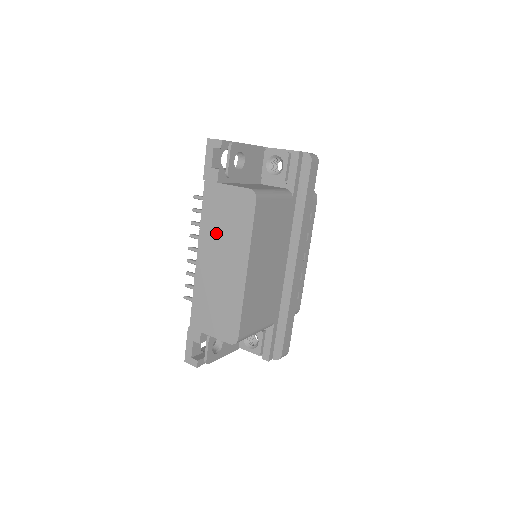
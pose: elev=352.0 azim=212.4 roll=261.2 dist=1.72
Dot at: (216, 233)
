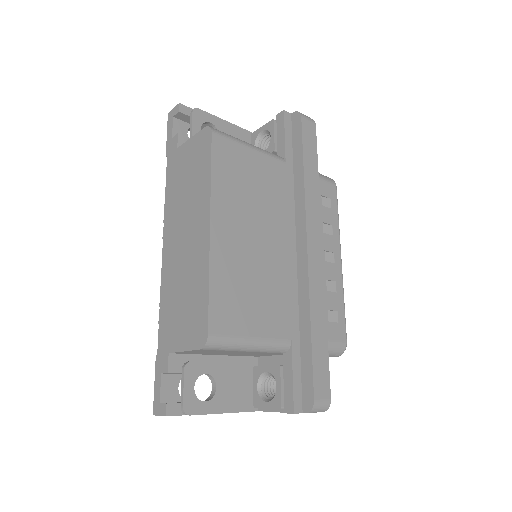
Dot at: (178, 204)
